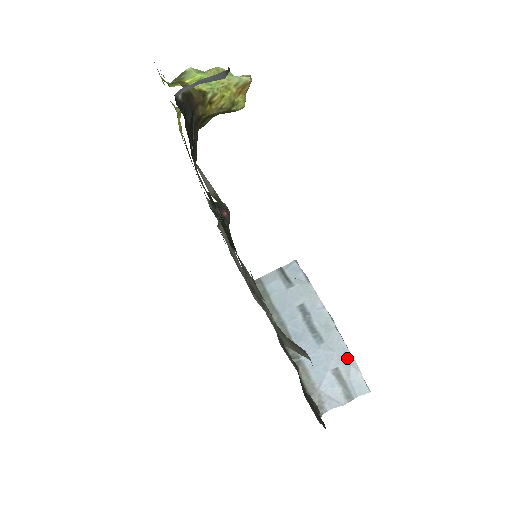
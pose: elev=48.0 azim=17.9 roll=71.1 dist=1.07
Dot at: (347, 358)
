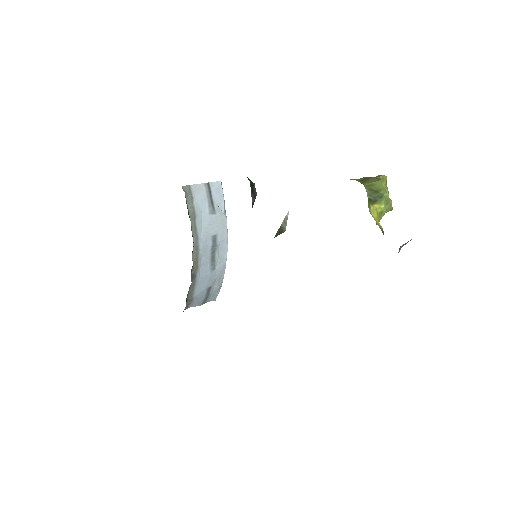
Dot at: (220, 282)
